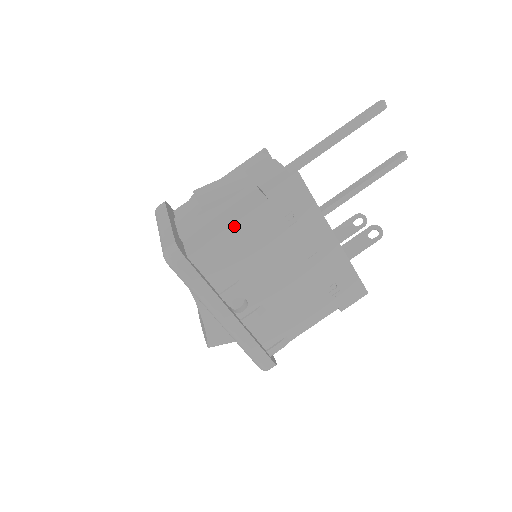
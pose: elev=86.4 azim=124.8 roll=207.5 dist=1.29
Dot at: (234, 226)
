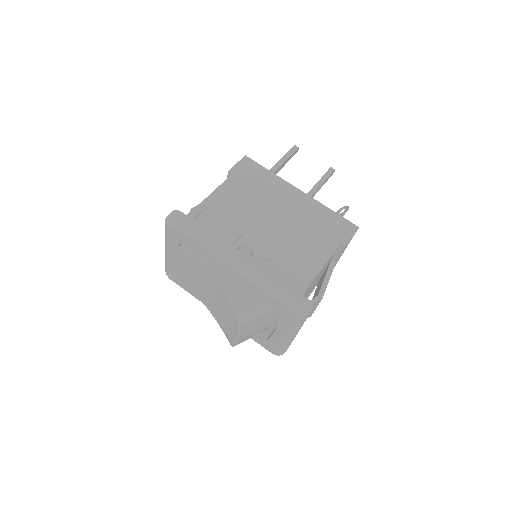
Dot at: (214, 193)
